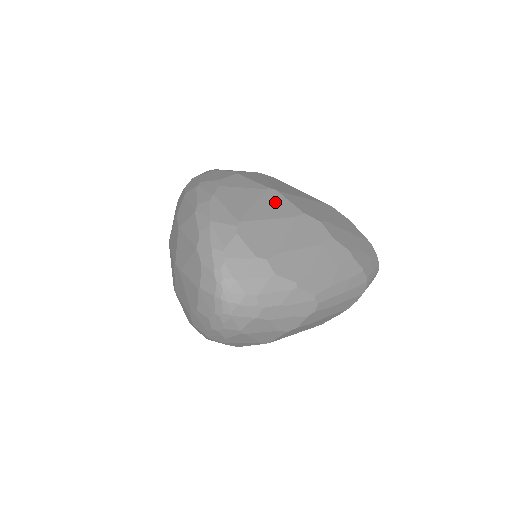
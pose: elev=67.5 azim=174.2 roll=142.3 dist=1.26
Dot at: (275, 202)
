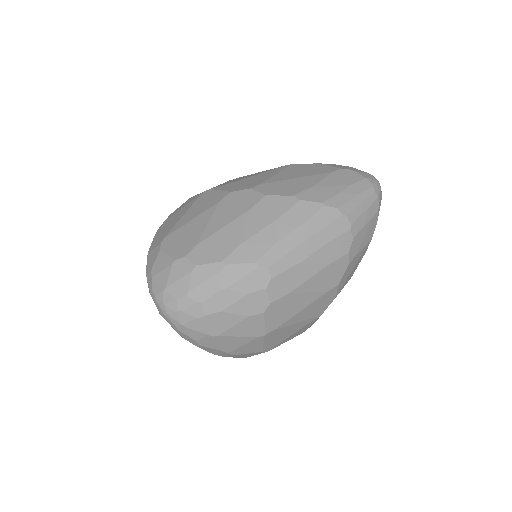
Dot at: (204, 200)
